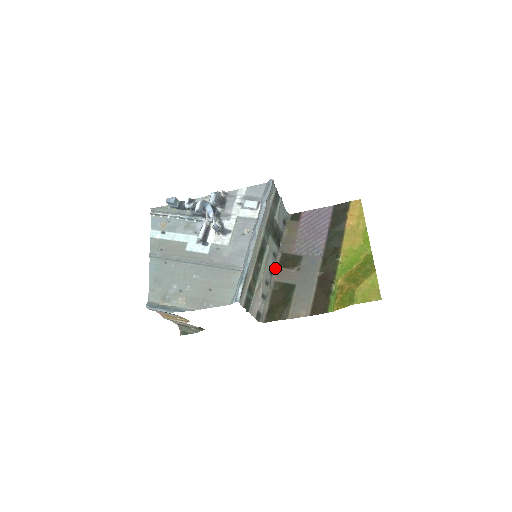
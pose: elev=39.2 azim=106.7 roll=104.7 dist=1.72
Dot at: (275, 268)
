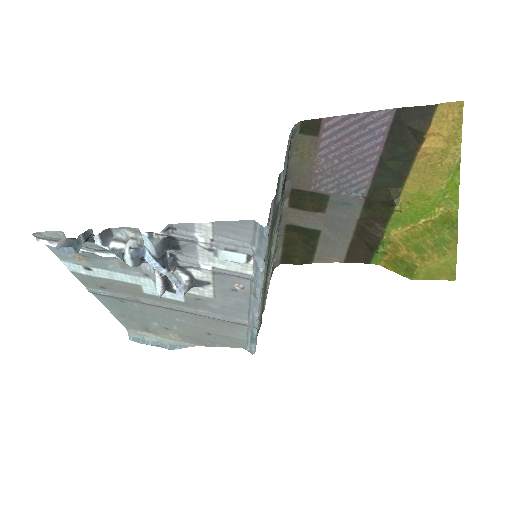
Dot at: (283, 211)
